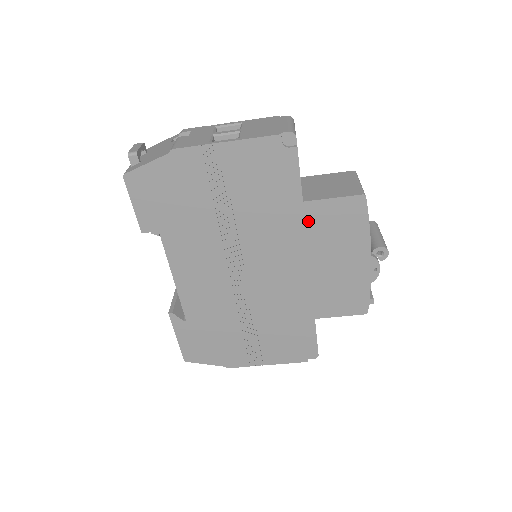
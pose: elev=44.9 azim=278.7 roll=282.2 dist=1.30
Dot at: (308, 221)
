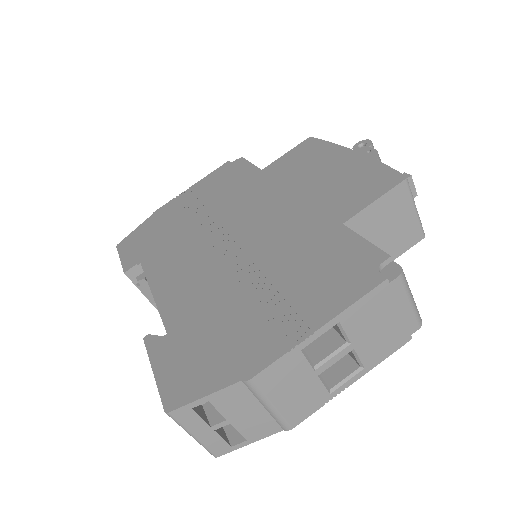
Dot at: (273, 174)
